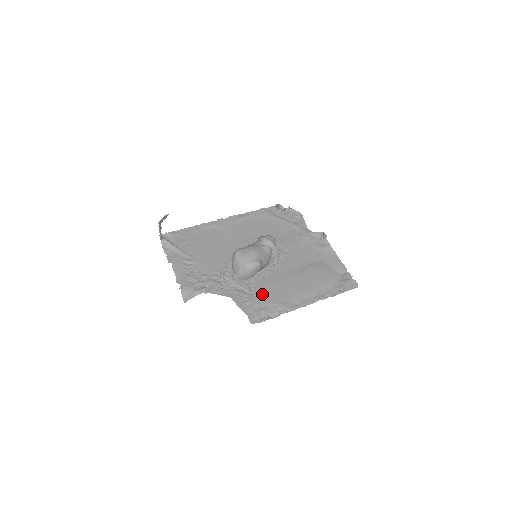
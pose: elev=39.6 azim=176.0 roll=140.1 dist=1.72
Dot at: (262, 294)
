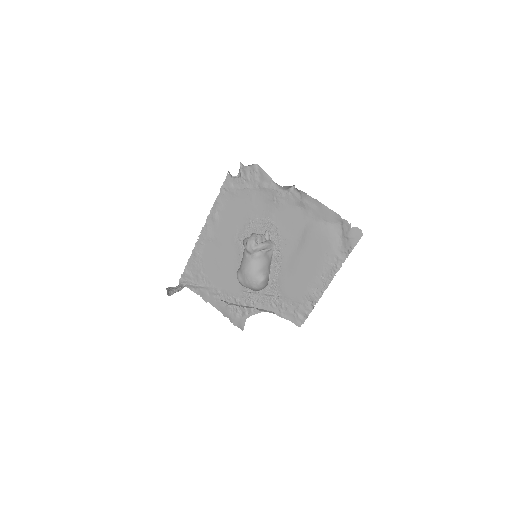
Dot at: (287, 294)
